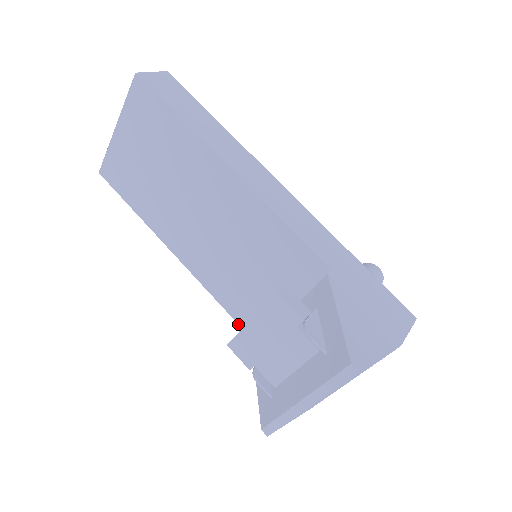
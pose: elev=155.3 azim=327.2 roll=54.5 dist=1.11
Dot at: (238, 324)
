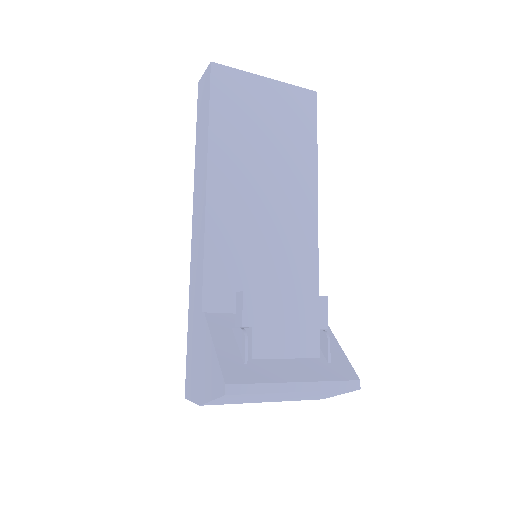
Dot at: (203, 282)
